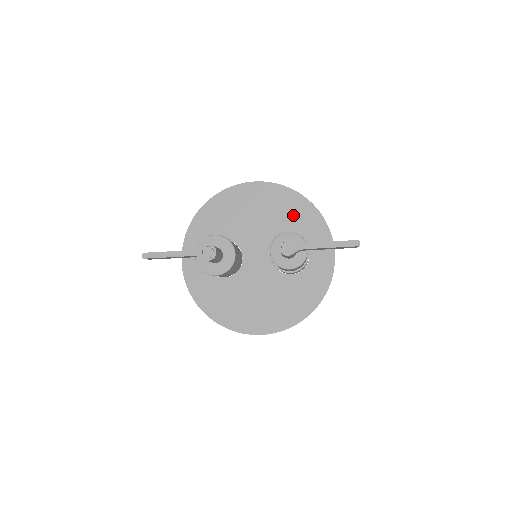
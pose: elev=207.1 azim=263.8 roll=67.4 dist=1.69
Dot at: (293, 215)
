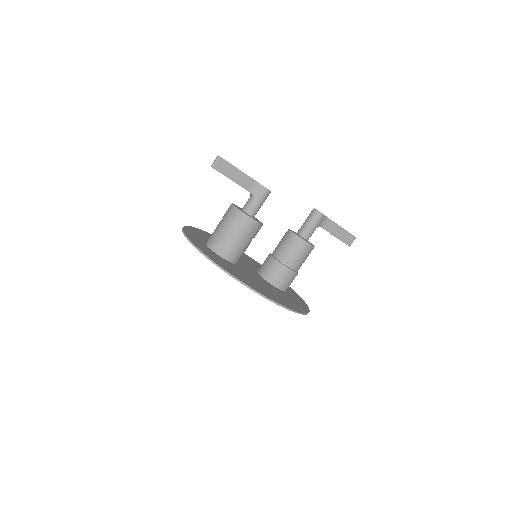
Dot at: occluded
